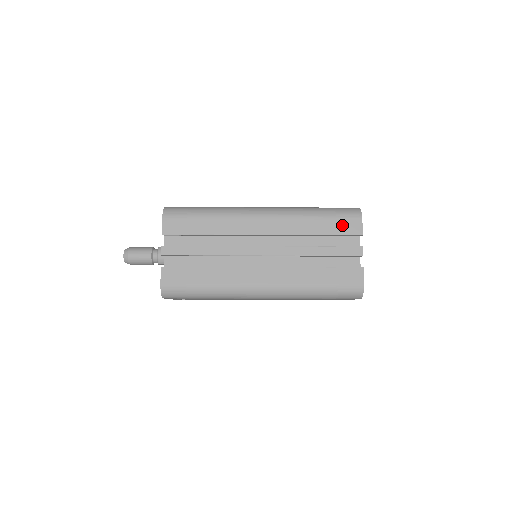
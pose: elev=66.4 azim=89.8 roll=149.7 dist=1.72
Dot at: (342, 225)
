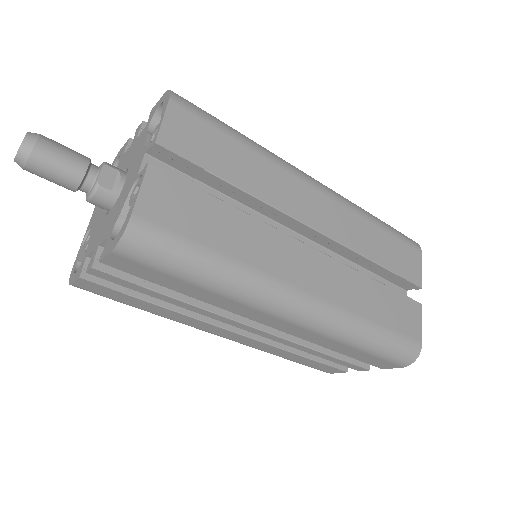
Dot at: (375, 361)
